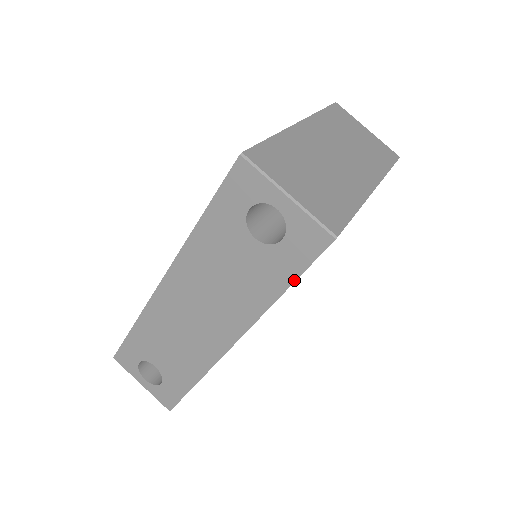
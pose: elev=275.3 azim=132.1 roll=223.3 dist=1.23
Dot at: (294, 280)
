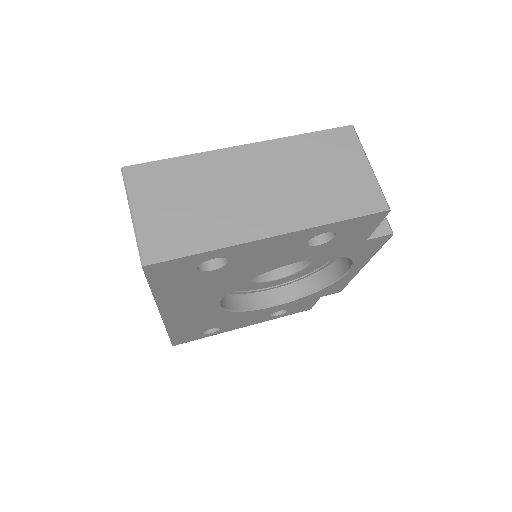
Dot at: (150, 287)
